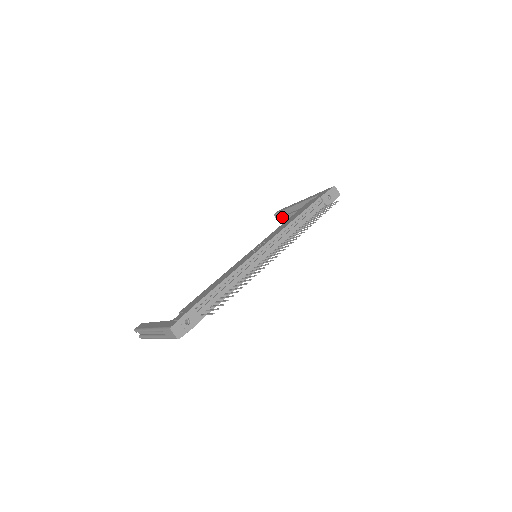
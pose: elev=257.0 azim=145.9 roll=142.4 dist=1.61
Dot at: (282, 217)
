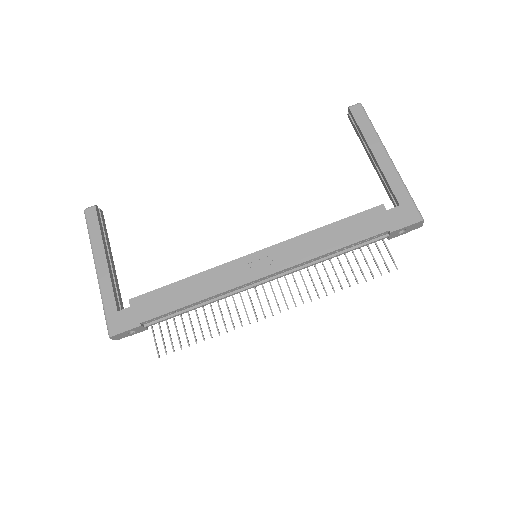
Dot at: (354, 124)
